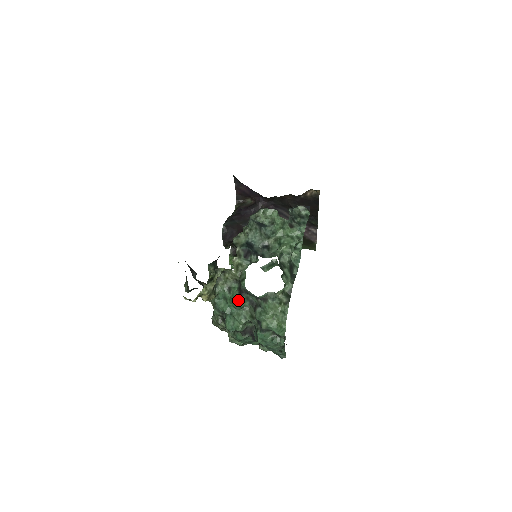
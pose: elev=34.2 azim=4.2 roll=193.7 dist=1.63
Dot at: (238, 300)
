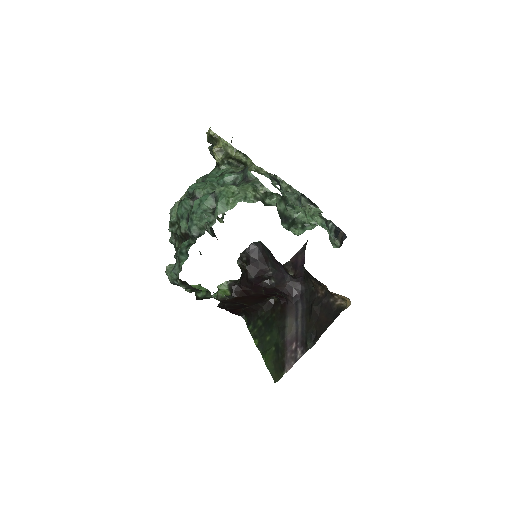
Dot at: (230, 173)
